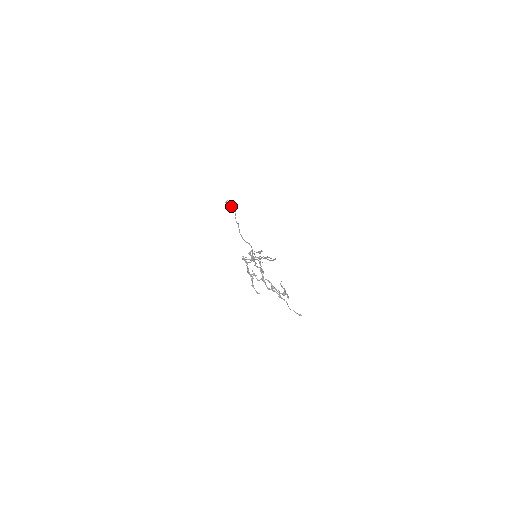
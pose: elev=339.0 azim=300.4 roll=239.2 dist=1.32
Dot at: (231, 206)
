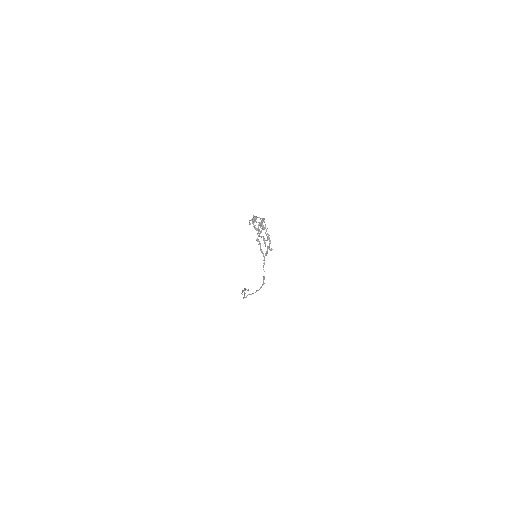
Dot at: occluded
